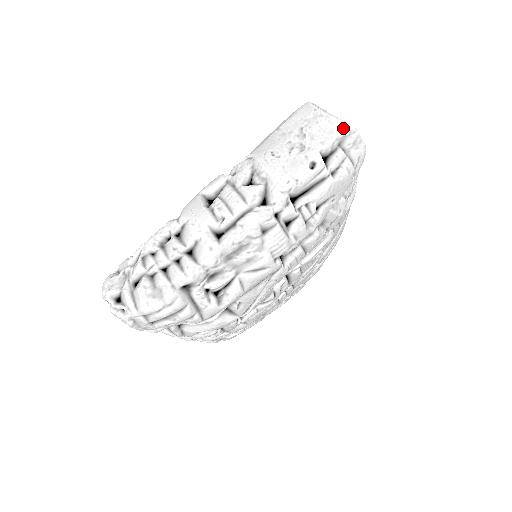
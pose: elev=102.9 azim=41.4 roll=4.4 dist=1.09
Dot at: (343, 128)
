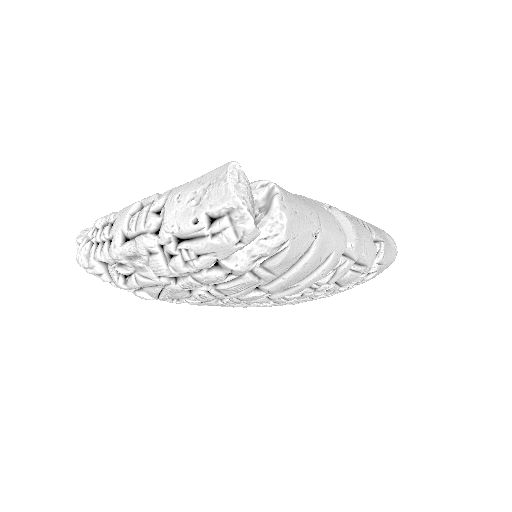
Dot at: (231, 201)
